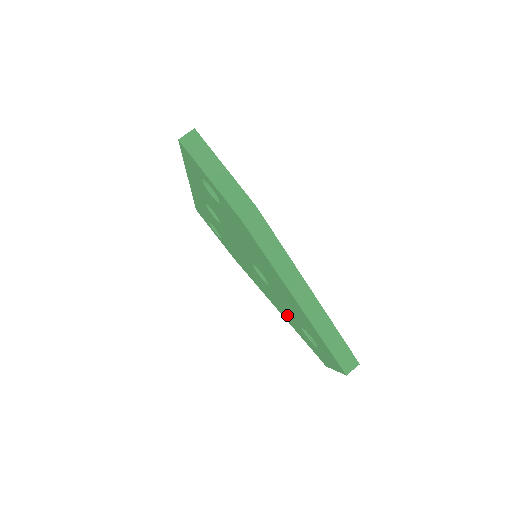
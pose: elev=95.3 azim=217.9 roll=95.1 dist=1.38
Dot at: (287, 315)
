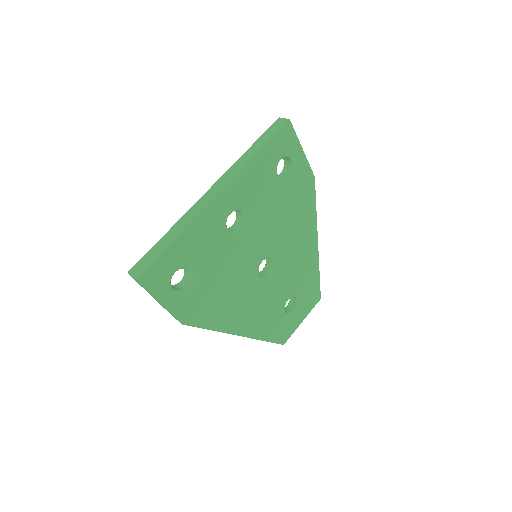
Dot at: occluded
